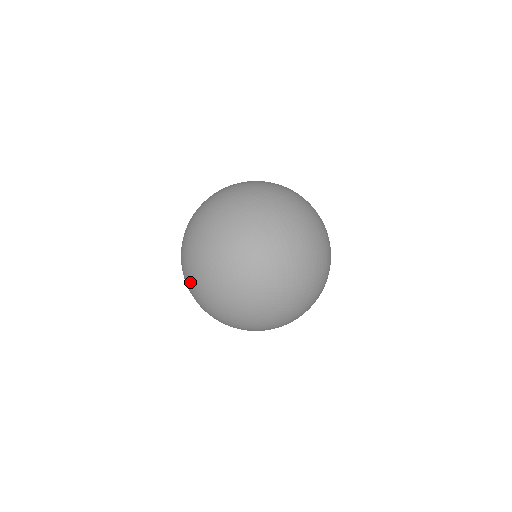
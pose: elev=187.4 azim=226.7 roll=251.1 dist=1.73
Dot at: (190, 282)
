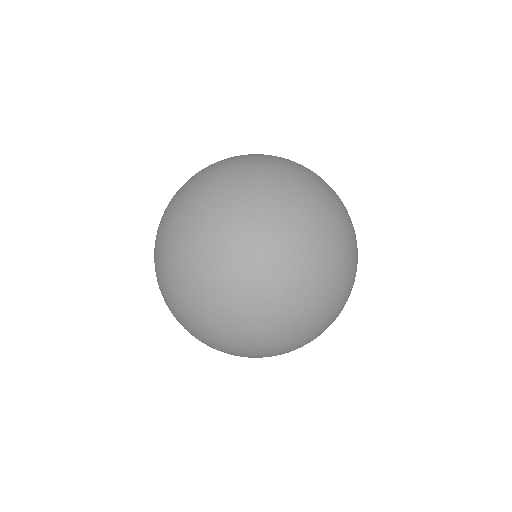
Dot at: occluded
